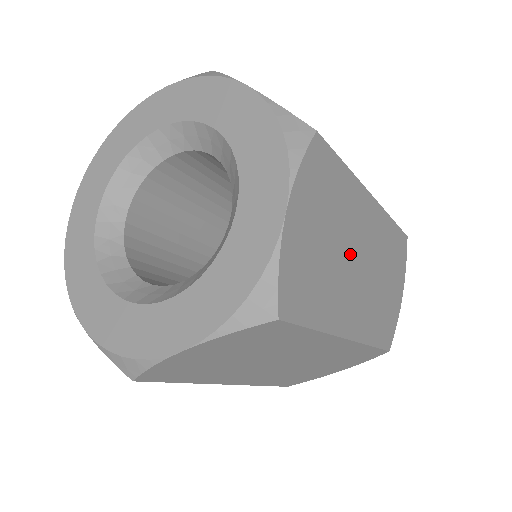
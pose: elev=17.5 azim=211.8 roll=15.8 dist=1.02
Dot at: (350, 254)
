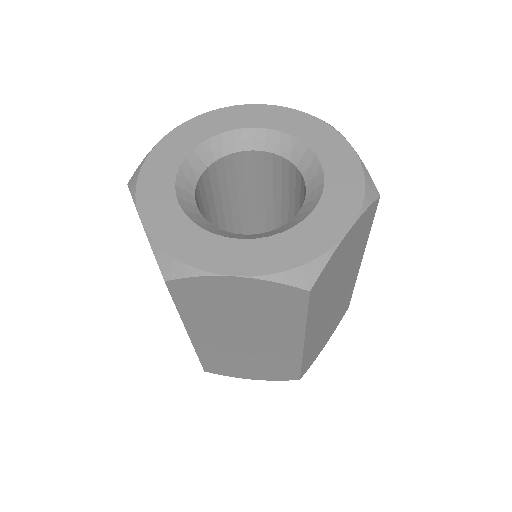
Dot at: occluded
